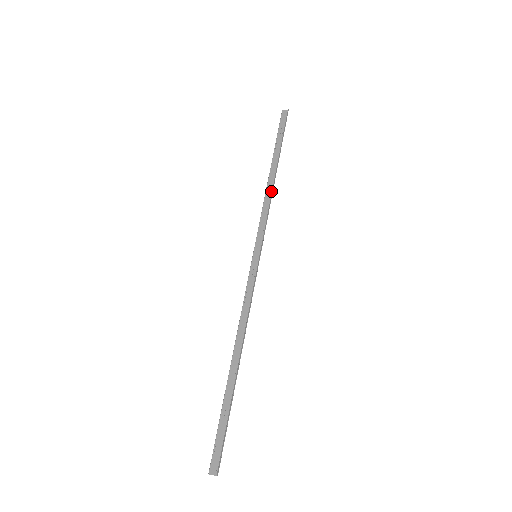
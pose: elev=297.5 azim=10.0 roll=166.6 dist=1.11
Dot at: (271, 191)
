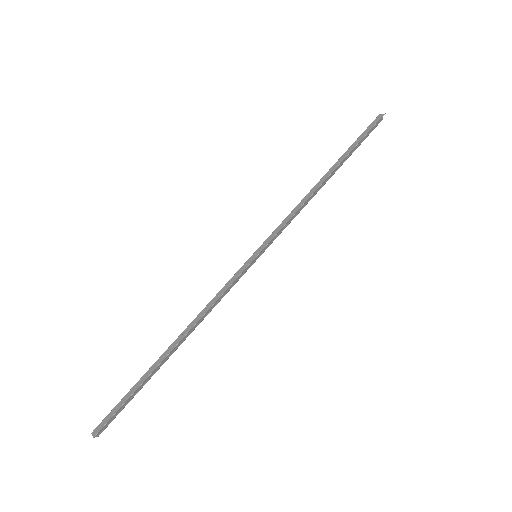
Dot at: (310, 195)
